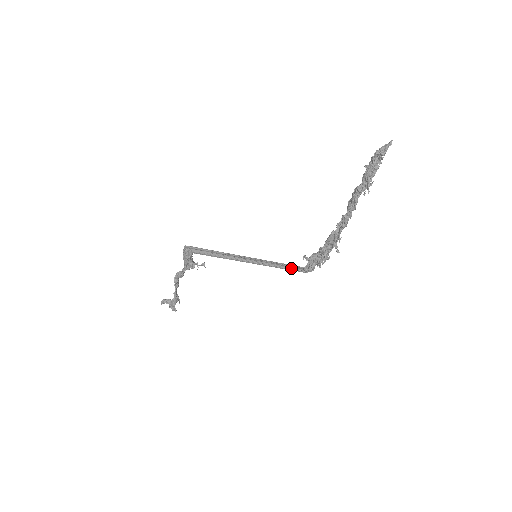
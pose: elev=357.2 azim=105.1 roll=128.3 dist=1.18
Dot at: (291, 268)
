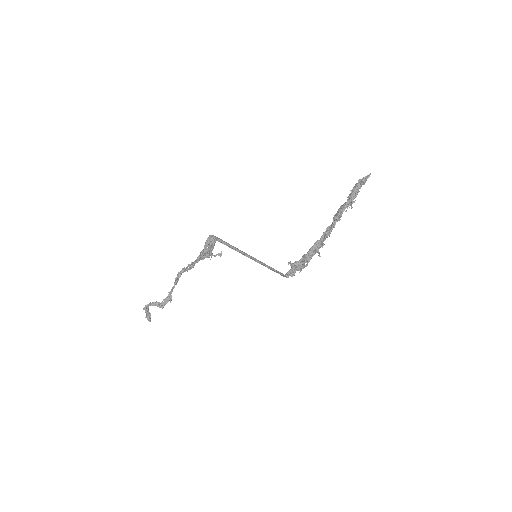
Dot at: (277, 272)
